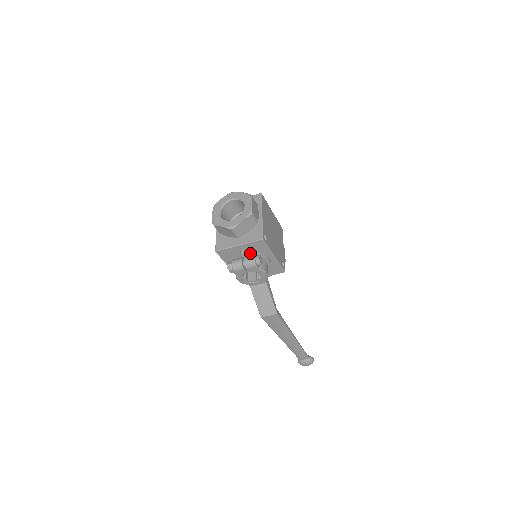
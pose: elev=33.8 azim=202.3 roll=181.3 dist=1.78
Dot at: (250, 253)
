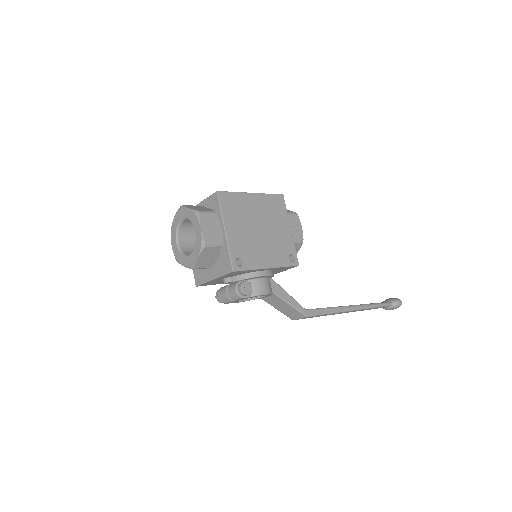
Dot at: (233, 279)
